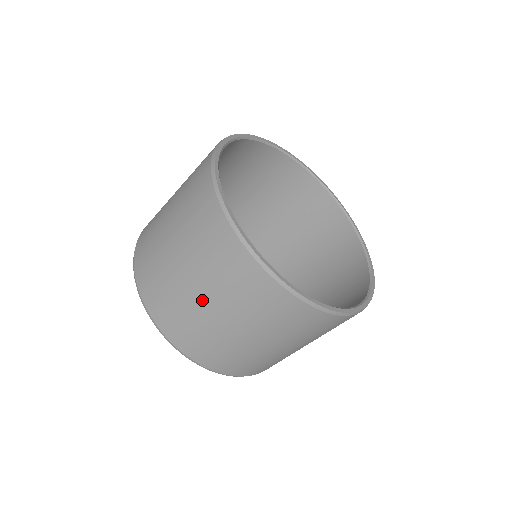
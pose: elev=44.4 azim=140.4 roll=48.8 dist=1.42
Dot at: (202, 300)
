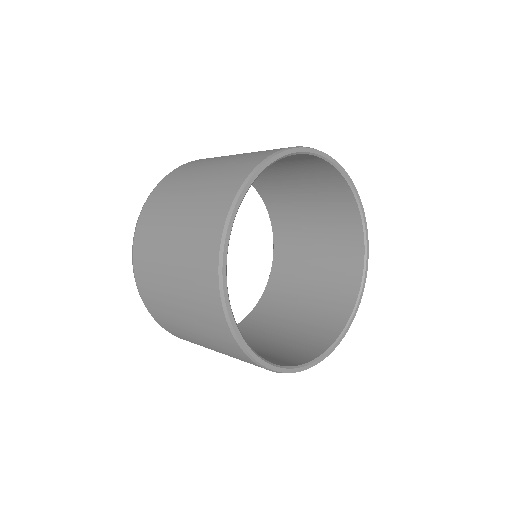
Dot at: (199, 340)
